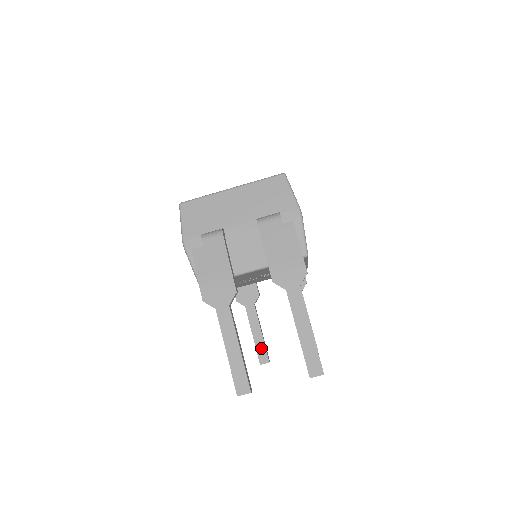
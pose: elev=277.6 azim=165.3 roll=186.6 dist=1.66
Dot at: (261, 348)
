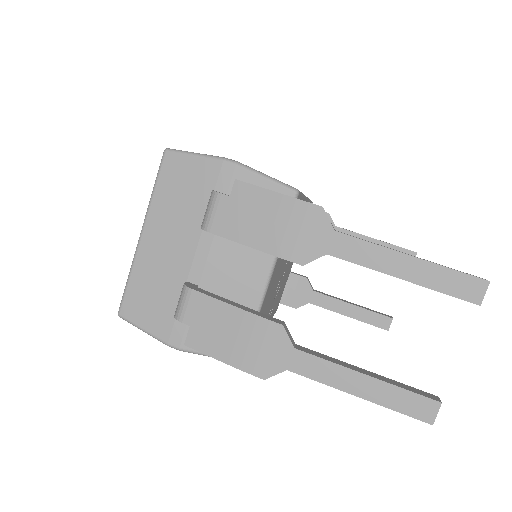
Dot at: (369, 317)
